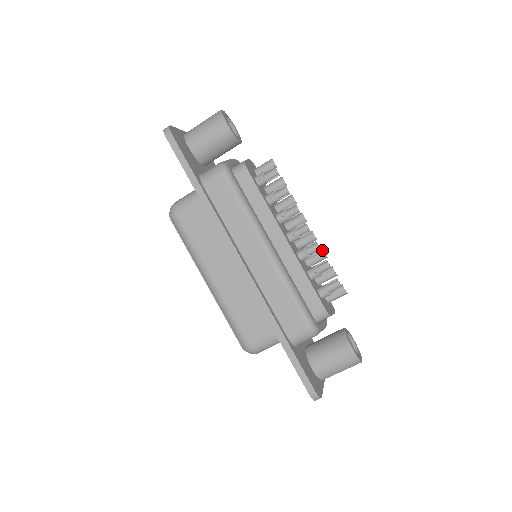
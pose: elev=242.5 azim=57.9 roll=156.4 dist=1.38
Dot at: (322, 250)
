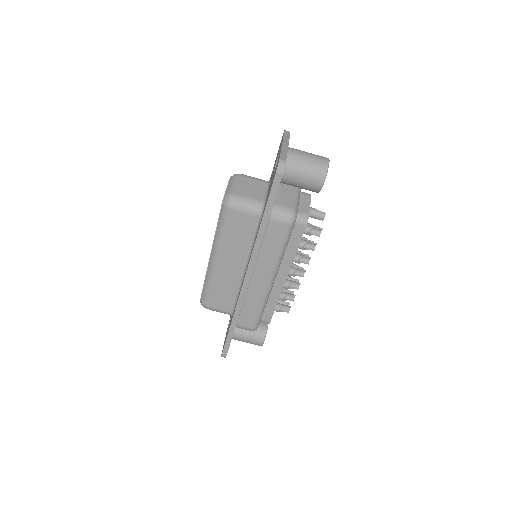
Dot at: occluded
